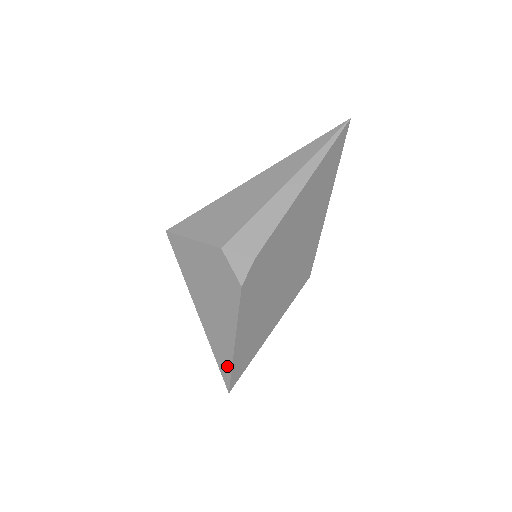
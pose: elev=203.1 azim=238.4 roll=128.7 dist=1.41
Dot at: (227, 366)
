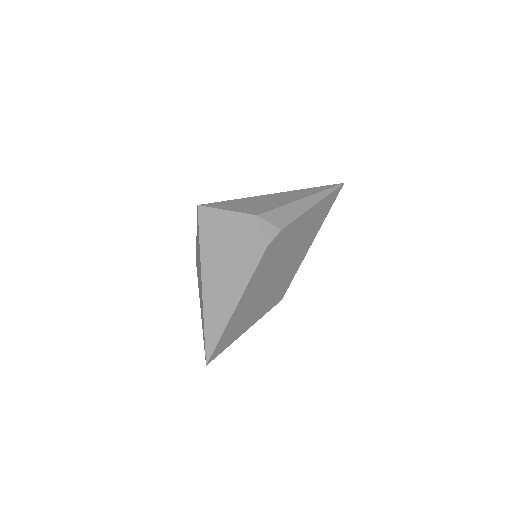
Dot at: (217, 332)
